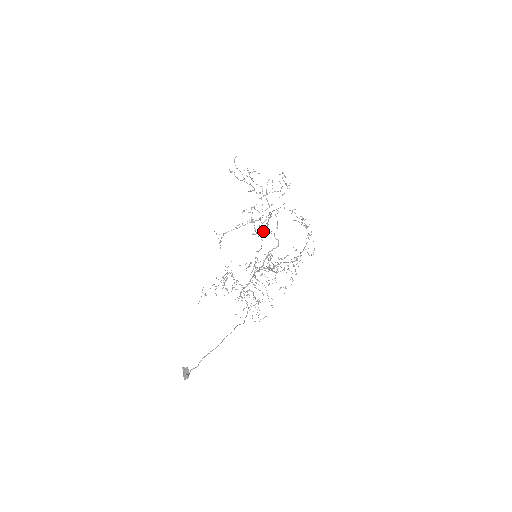
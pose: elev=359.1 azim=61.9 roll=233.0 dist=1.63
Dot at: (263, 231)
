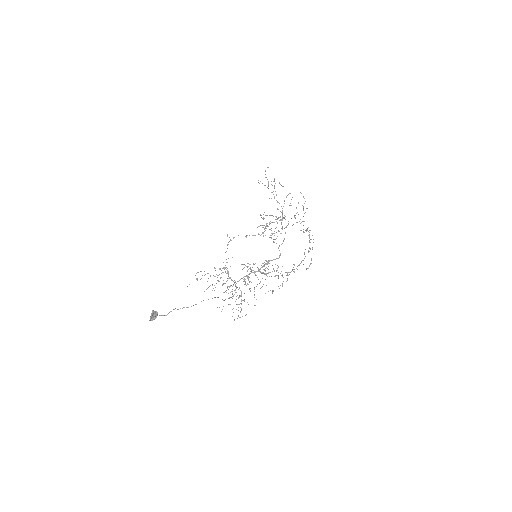
Dot at: (270, 221)
